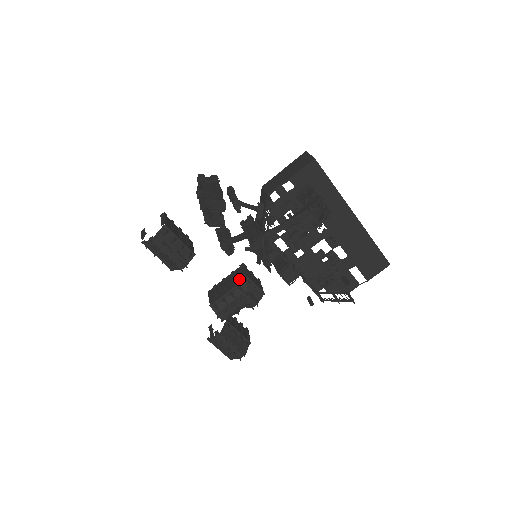
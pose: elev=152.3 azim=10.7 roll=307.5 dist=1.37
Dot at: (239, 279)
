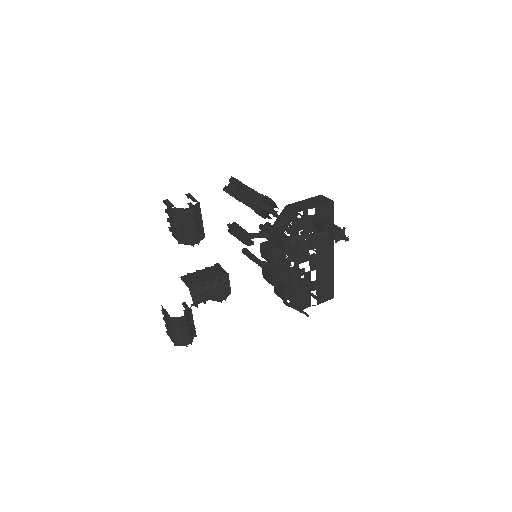
Dot at: (218, 274)
